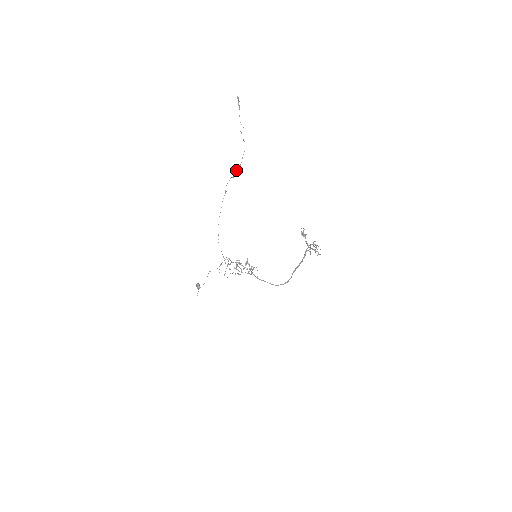
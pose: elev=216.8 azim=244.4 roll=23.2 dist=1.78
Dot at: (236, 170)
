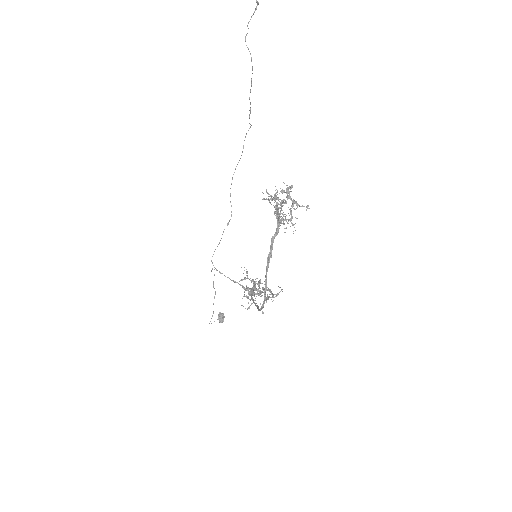
Dot at: (250, 108)
